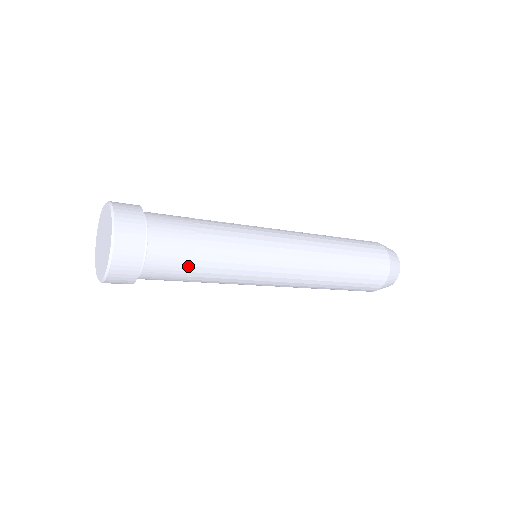
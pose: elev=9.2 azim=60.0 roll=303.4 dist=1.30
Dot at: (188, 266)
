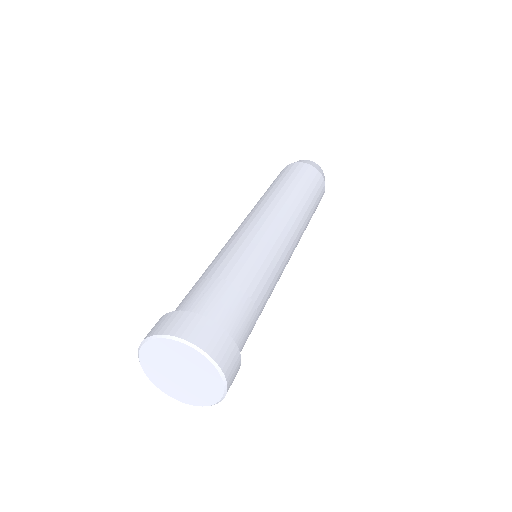
Dot at: occluded
